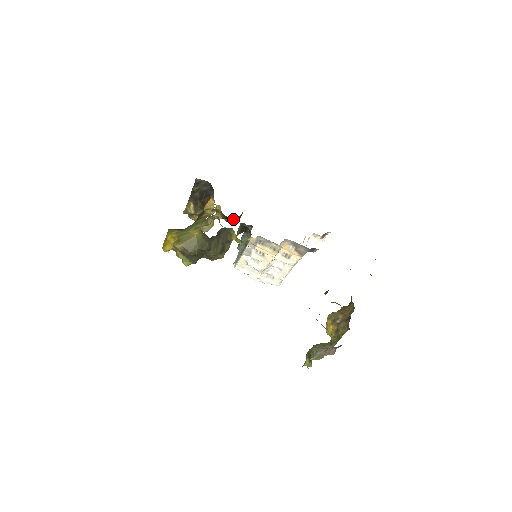
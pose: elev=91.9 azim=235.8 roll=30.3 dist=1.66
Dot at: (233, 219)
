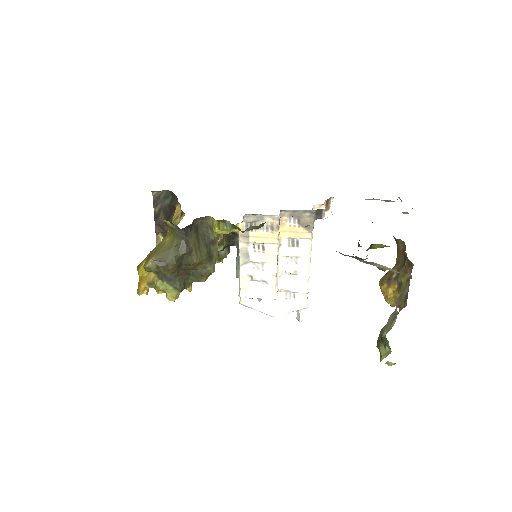
Dot at: (220, 251)
